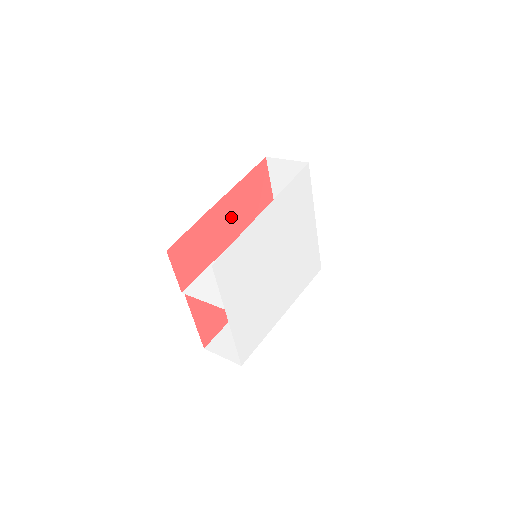
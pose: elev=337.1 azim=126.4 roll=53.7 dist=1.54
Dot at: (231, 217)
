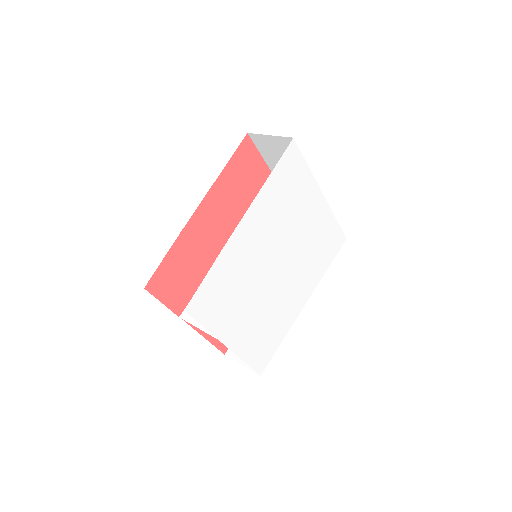
Dot at: (219, 219)
